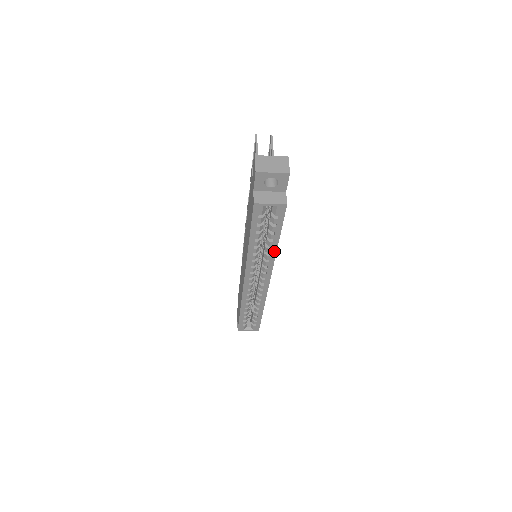
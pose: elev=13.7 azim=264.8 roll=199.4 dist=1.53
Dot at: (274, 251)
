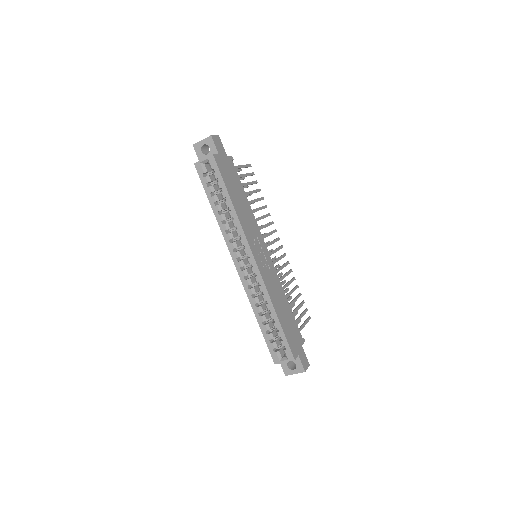
Dot at: (234, 212)
